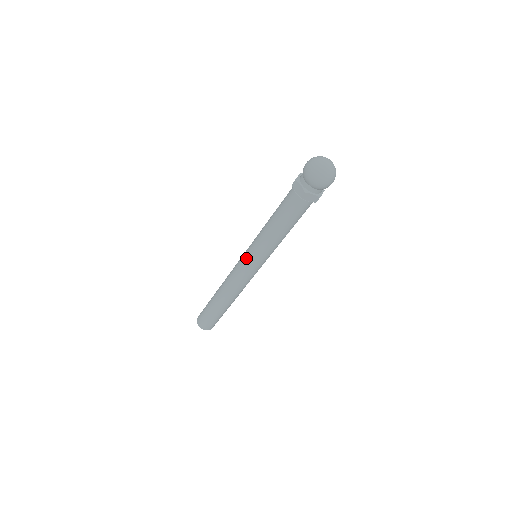
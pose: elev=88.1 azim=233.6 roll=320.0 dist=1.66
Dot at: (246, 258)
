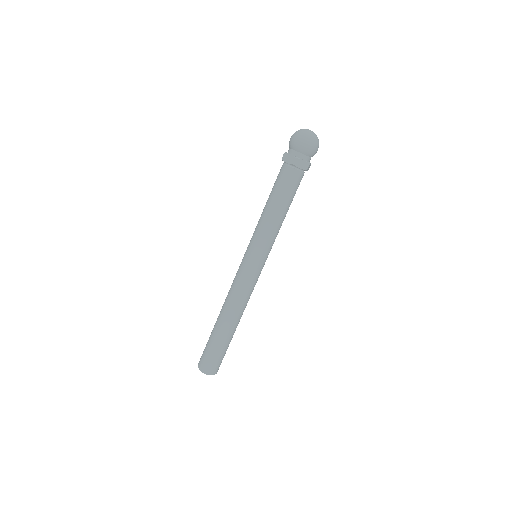
Dot at: (247, 256)
